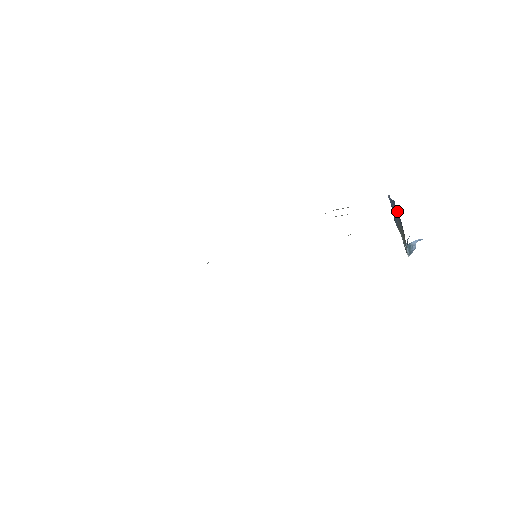
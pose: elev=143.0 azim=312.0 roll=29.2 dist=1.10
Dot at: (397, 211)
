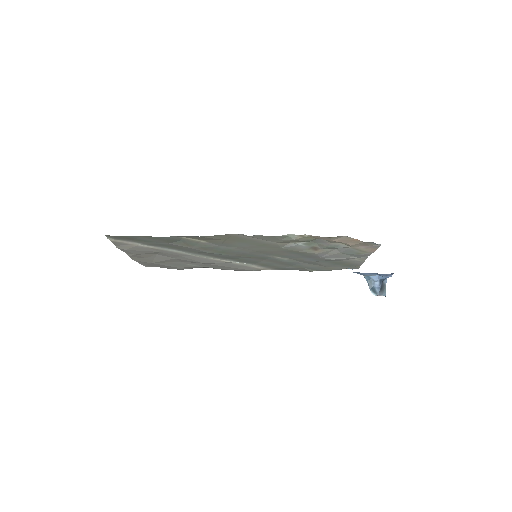
Dot at: occluded
